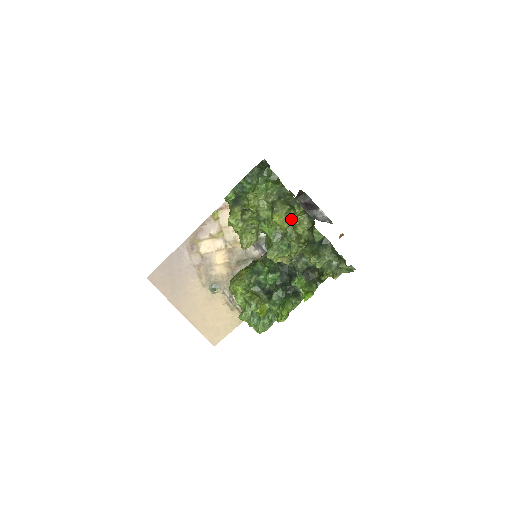
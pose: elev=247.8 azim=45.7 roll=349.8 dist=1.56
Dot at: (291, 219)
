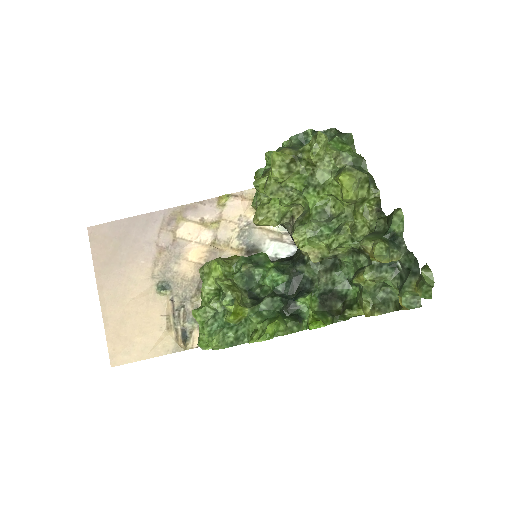
Dot at: (360, 195)
